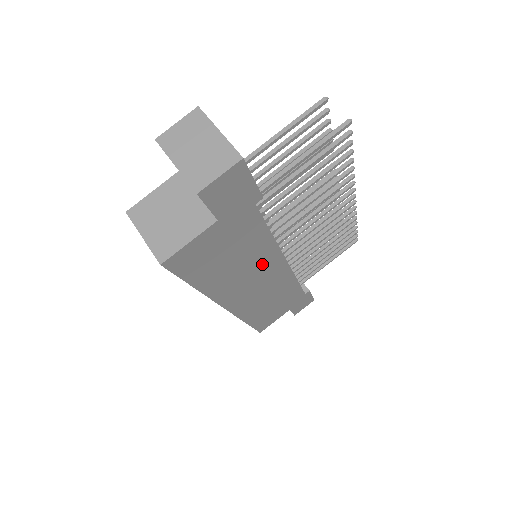
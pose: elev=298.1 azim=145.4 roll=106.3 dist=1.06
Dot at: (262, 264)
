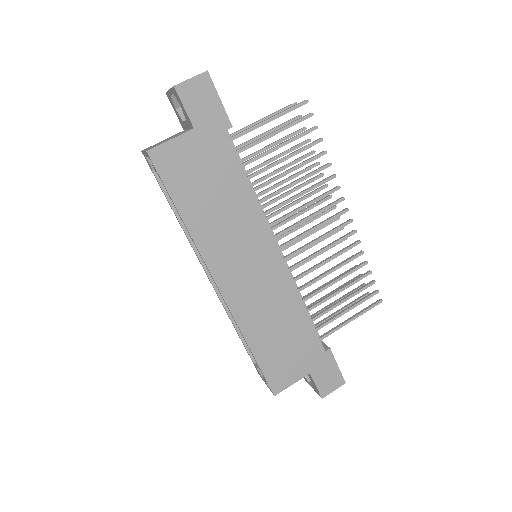
Dot at: (249, 231)
